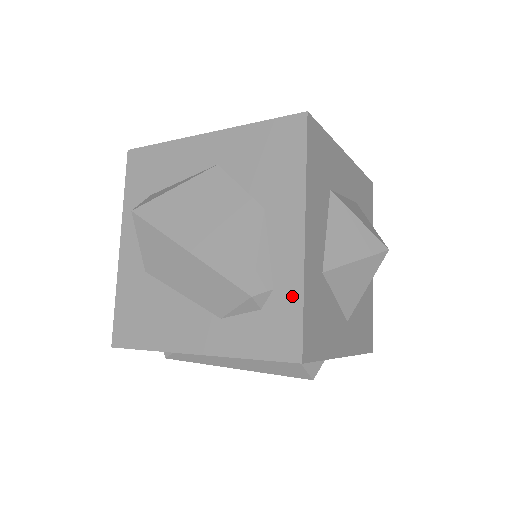
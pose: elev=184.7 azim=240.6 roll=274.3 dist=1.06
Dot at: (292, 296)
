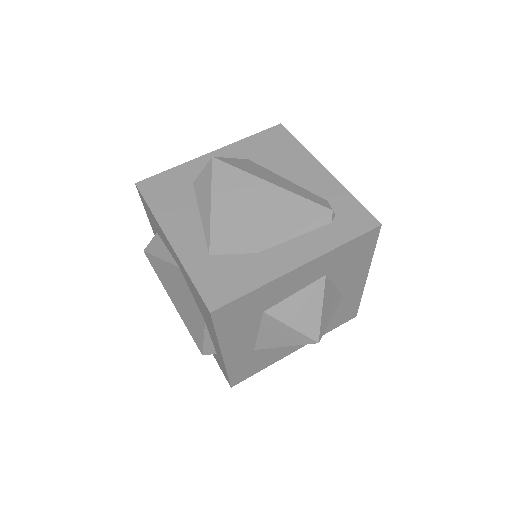
Dot at: (223, 367)
